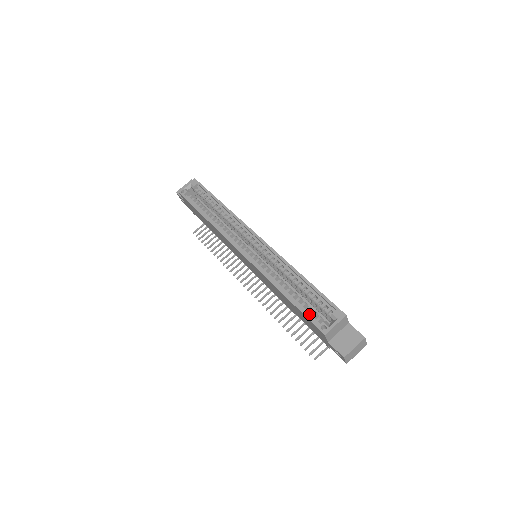
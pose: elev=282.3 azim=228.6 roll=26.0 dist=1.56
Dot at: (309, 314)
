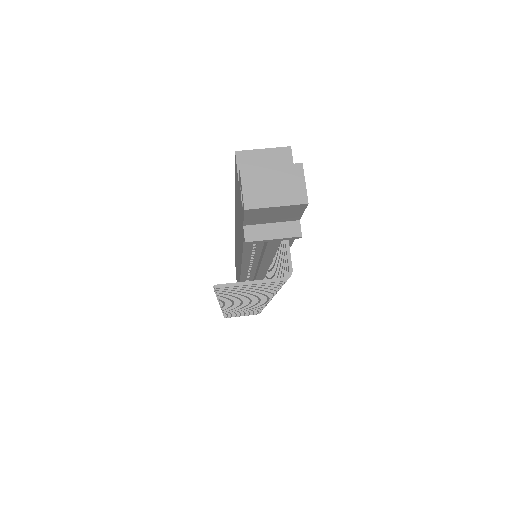
Dot at: occluded
